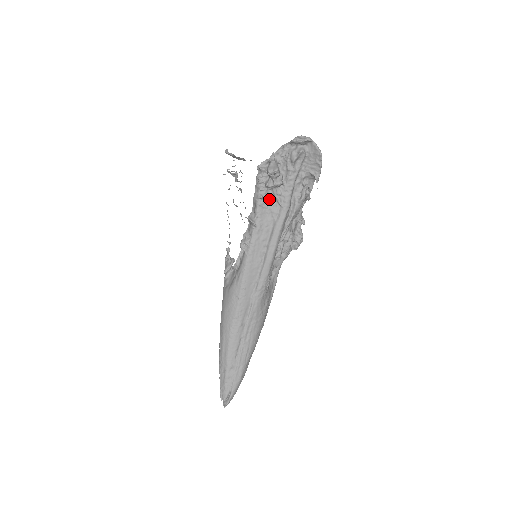
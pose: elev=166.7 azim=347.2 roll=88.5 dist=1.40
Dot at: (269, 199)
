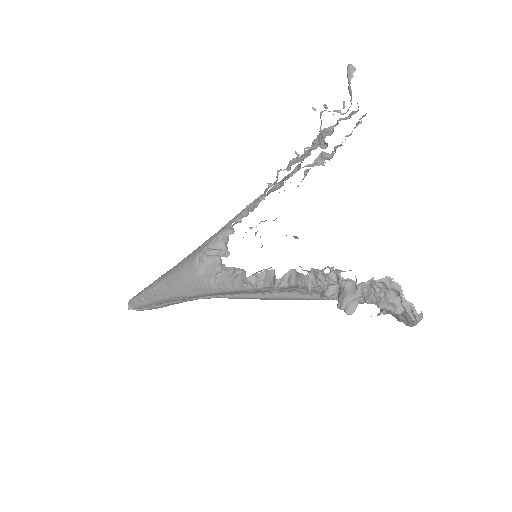
Dot at: (317, 287)
